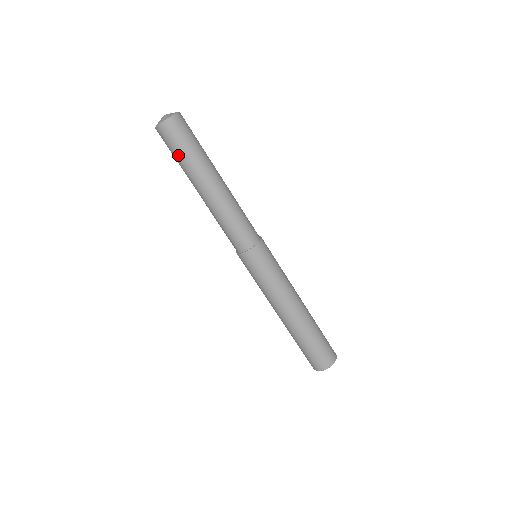
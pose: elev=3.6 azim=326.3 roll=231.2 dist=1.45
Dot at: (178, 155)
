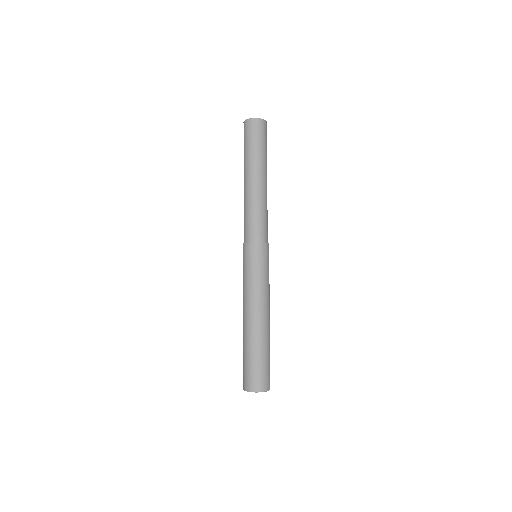
Dot at: (259, 145)
